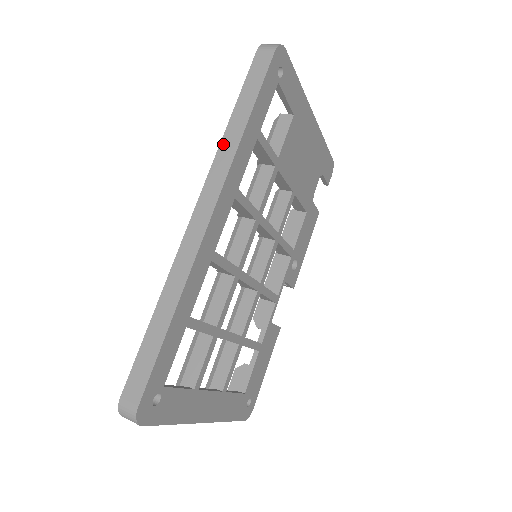
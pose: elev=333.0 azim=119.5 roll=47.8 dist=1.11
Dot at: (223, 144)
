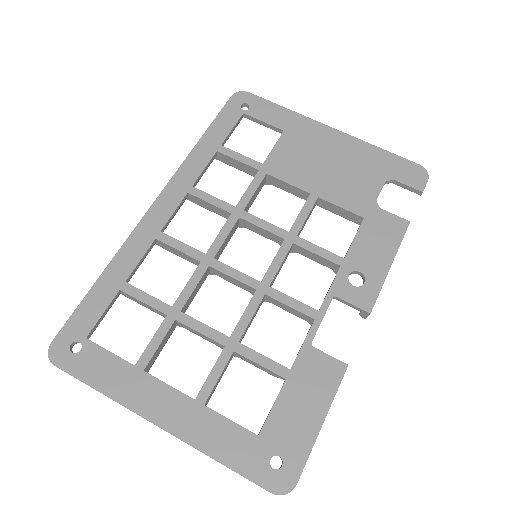
Dot at: occluded
